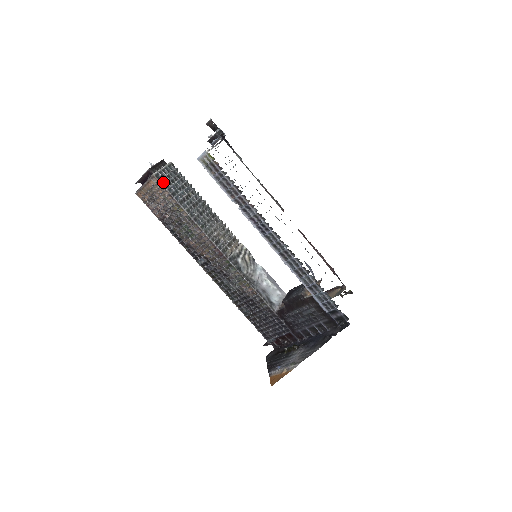
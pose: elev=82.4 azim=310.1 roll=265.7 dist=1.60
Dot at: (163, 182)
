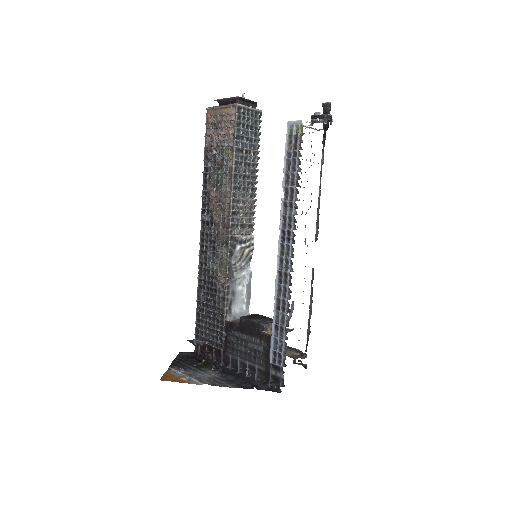
Dot at: (239, 119)
